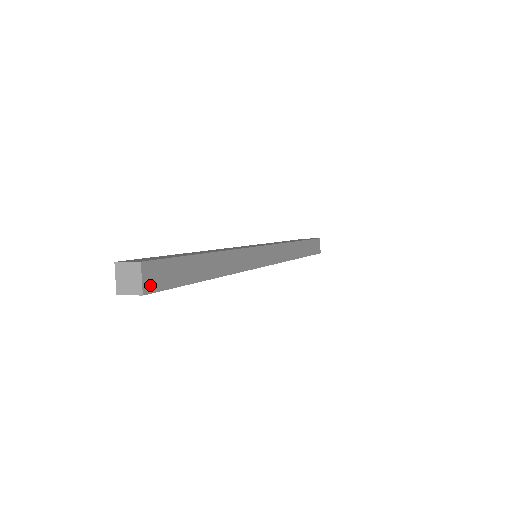
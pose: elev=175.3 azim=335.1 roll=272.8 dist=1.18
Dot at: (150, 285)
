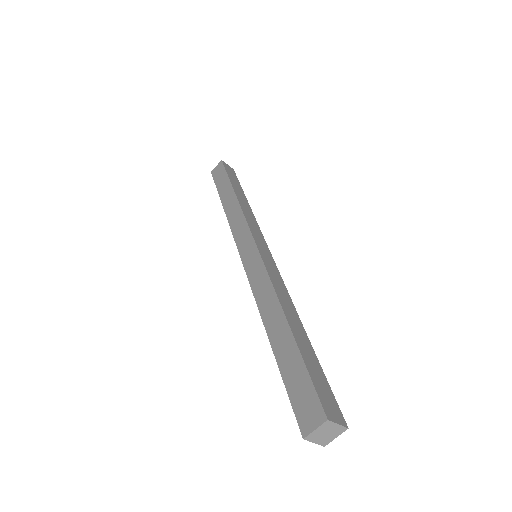
Dot at: (338, 416)
